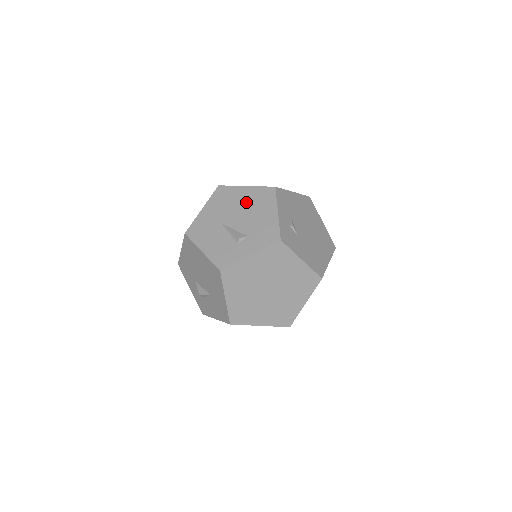
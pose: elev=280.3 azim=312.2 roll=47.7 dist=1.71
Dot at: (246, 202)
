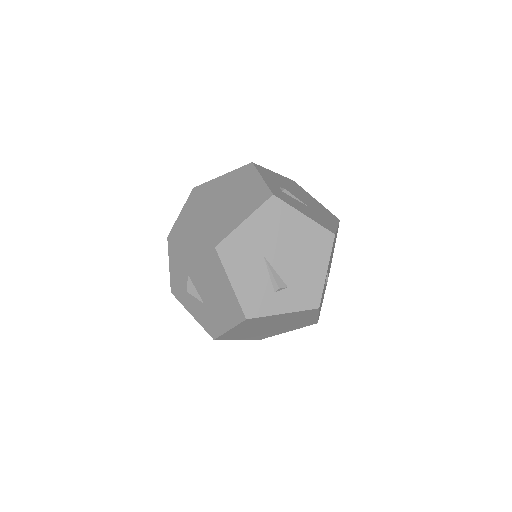
Dot at: (299, 239)
